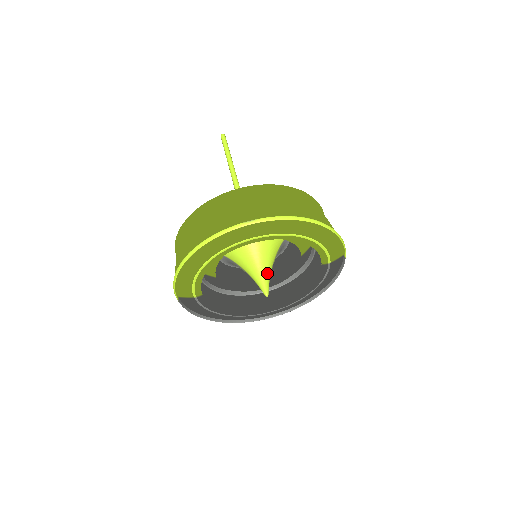
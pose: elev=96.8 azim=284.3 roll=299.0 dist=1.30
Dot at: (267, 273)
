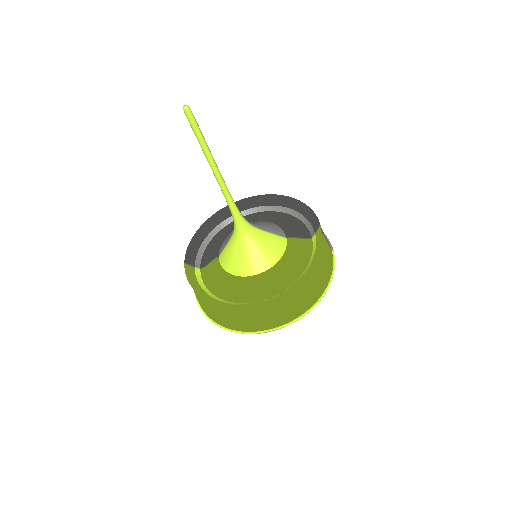
Dot at: occluded
